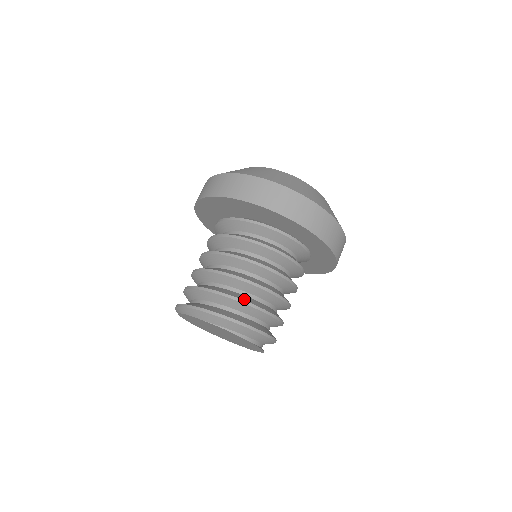
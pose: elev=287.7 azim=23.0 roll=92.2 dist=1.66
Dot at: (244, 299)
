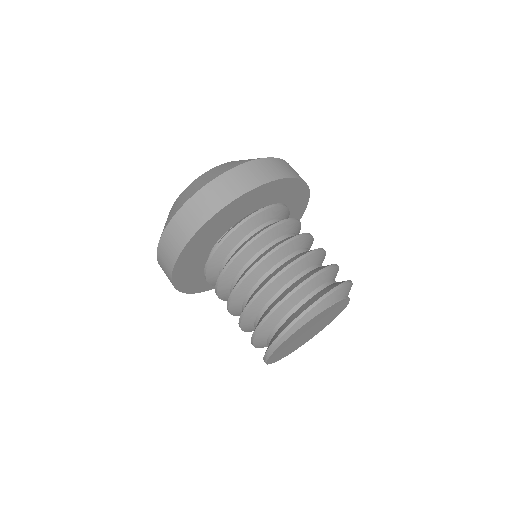
Dot at: occluded
